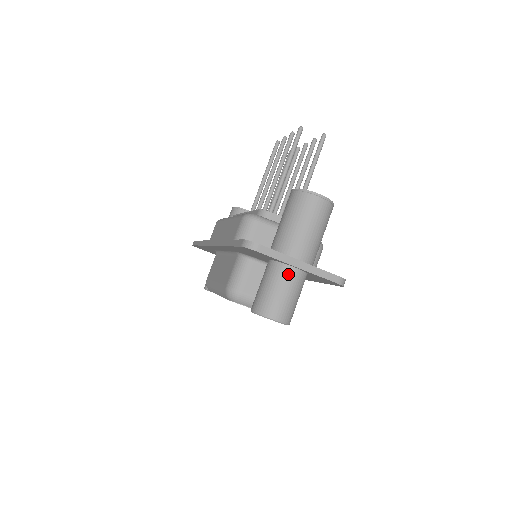
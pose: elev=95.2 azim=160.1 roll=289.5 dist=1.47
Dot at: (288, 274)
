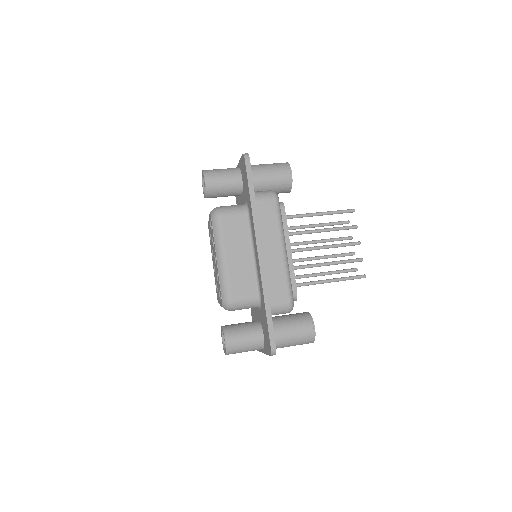
Dot at: occluded
